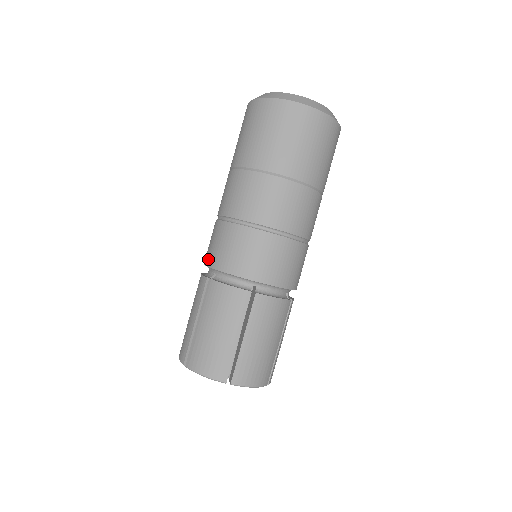
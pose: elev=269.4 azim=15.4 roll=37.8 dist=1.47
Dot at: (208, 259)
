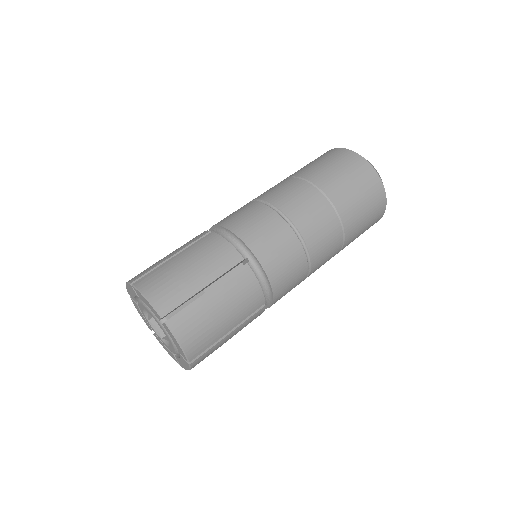
Dot at: (220, 221)
